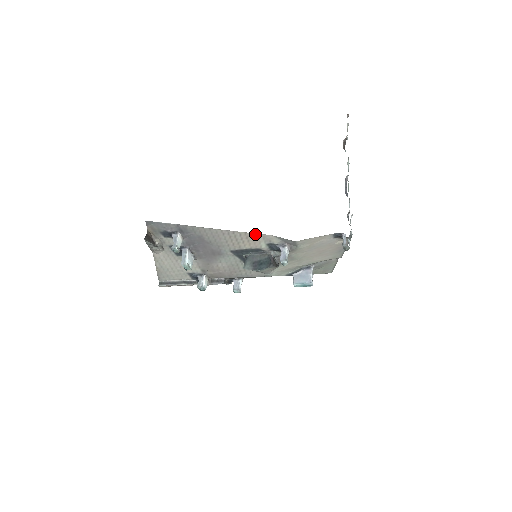
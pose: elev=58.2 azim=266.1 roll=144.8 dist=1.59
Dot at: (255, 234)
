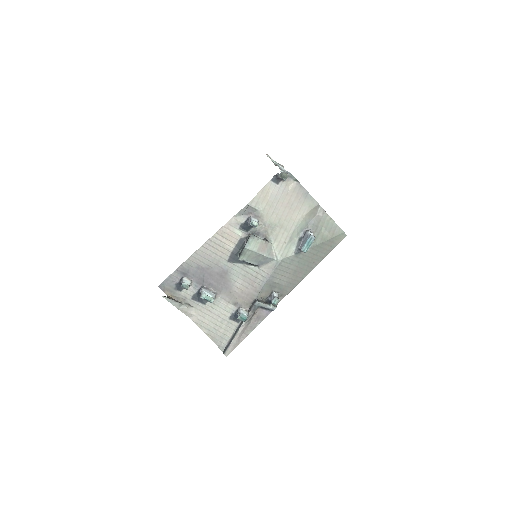
Dot at: (223, 228)
